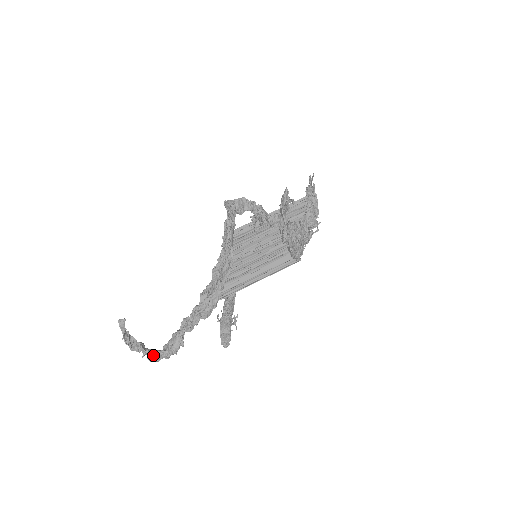
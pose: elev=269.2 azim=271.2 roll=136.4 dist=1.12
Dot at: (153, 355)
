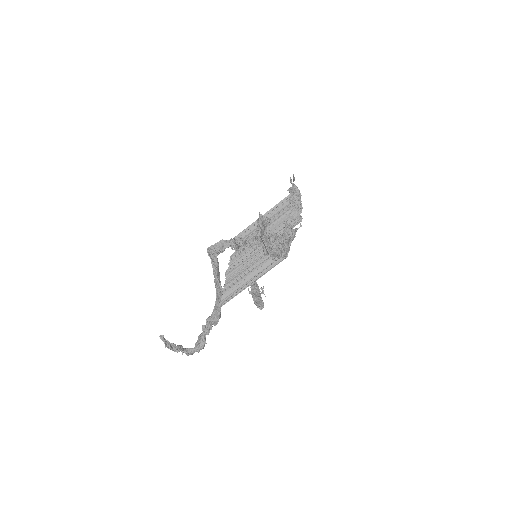
Dot at: (189, 352)
